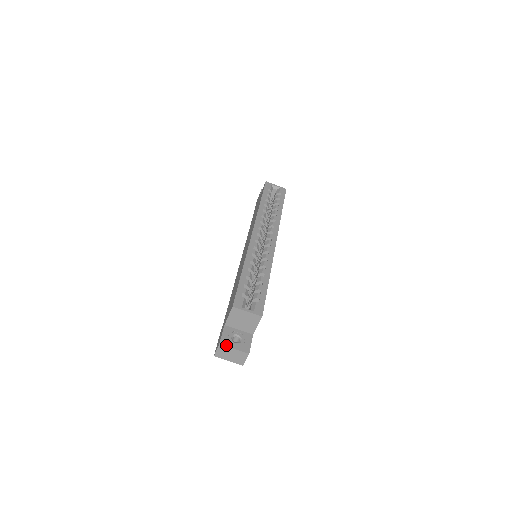
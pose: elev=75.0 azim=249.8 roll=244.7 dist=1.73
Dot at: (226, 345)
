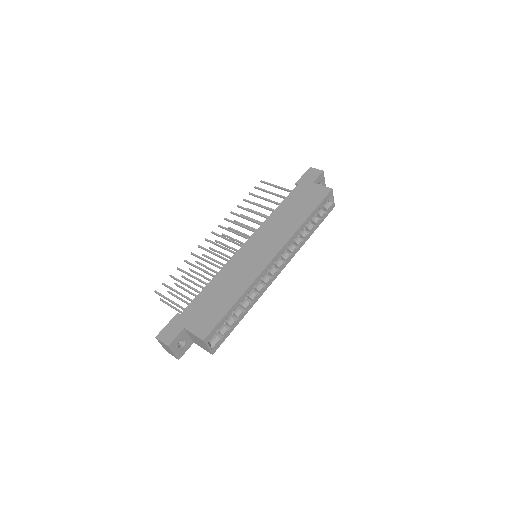
Dot at: (171, 349)
